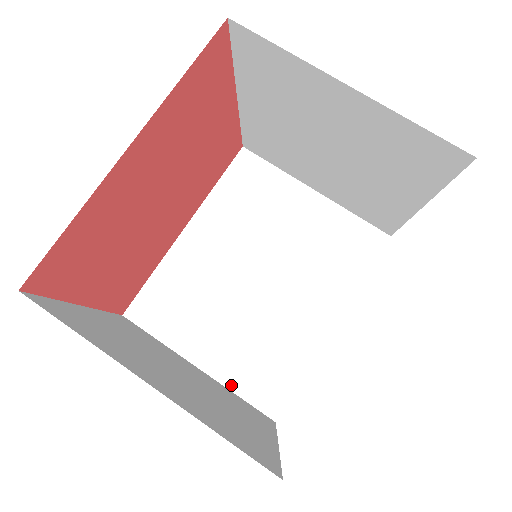
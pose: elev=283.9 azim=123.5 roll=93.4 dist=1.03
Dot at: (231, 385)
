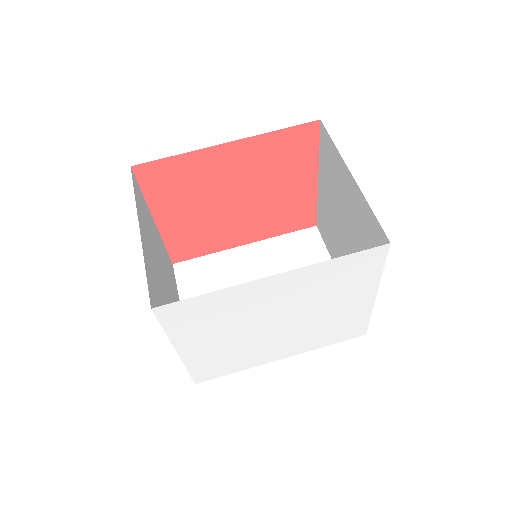
Dot at: occluded
